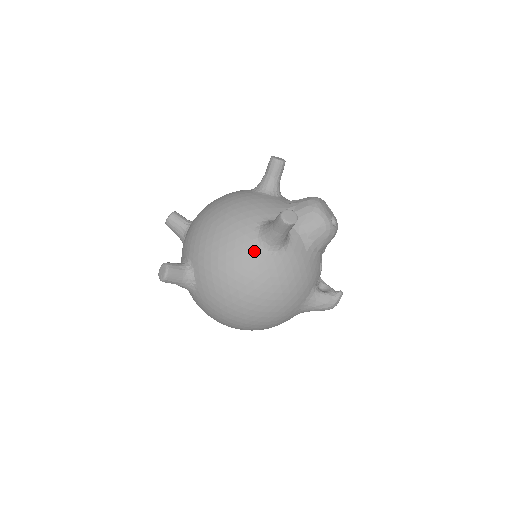
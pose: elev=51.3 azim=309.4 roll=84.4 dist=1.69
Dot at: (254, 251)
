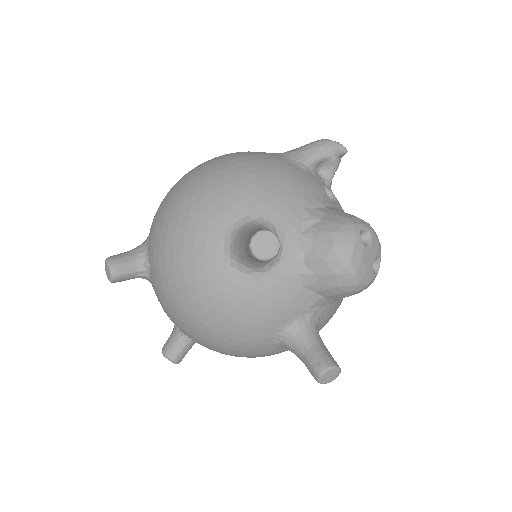
Dot at: (279, 352)
